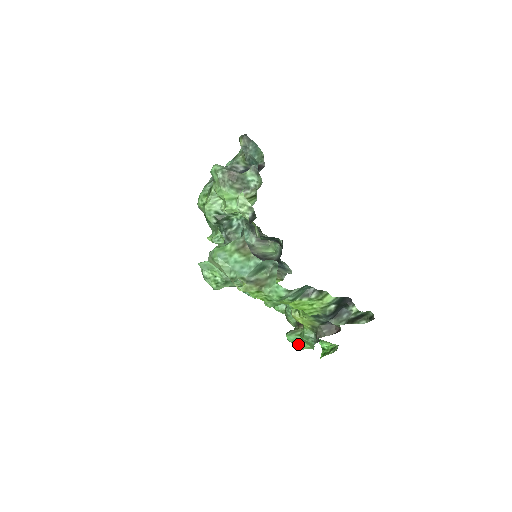
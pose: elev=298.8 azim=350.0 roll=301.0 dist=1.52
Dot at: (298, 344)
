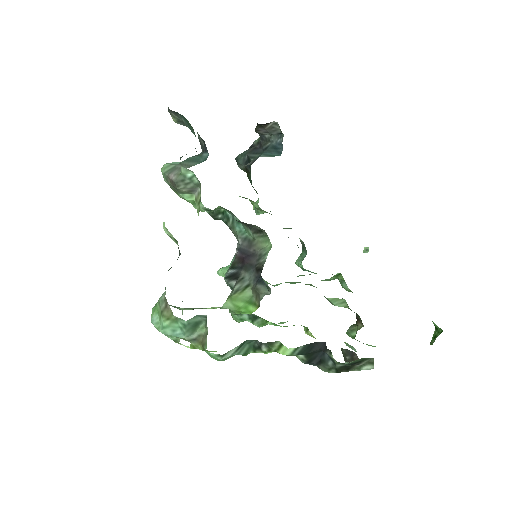
Dot at: occluded
